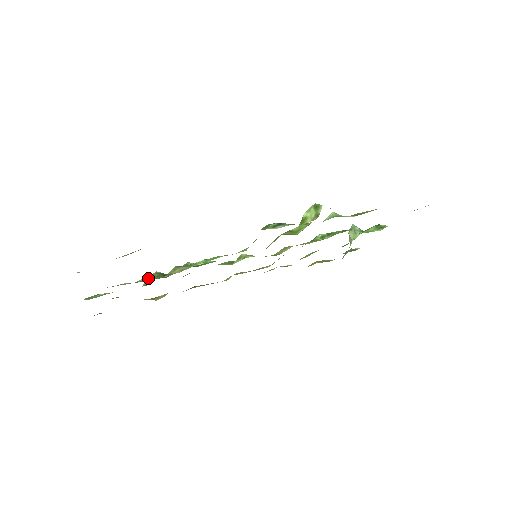
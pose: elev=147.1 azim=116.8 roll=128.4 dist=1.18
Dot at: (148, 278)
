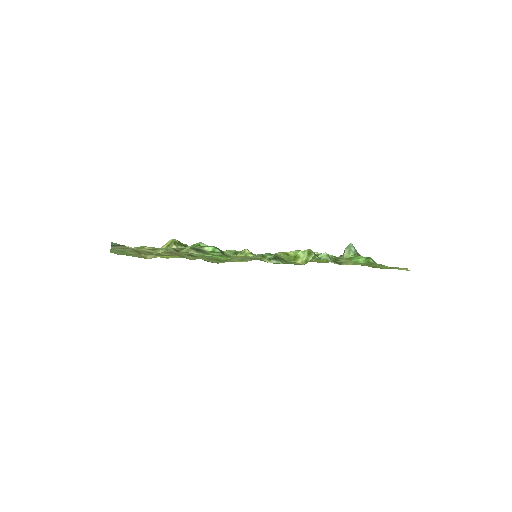
Dot at: occluded
